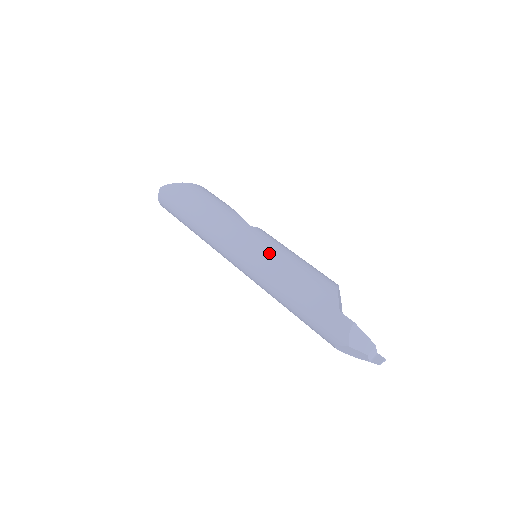
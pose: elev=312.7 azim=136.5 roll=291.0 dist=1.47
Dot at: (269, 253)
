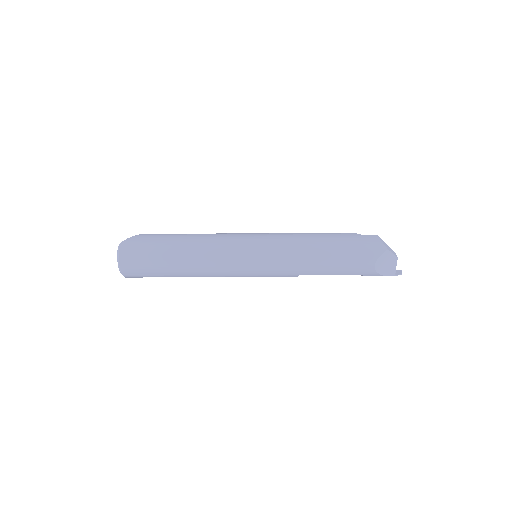
Dot at: (276, 234)
